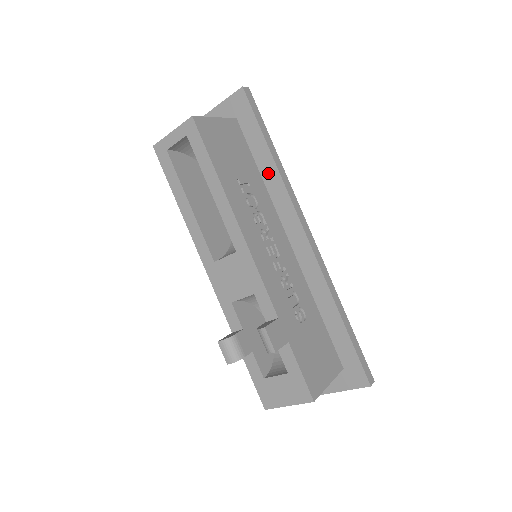
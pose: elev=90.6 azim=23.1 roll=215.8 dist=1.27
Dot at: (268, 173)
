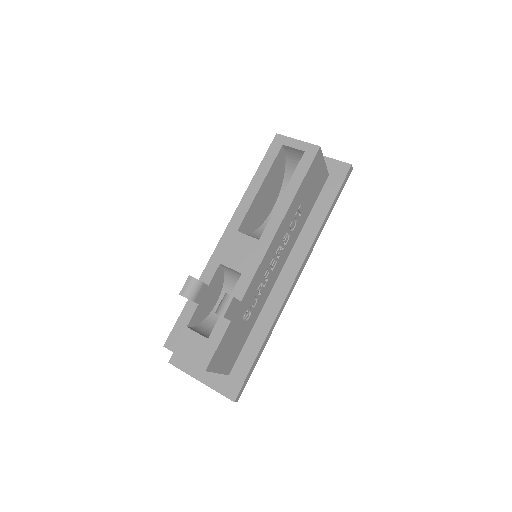
Dot at: (313, 222)
